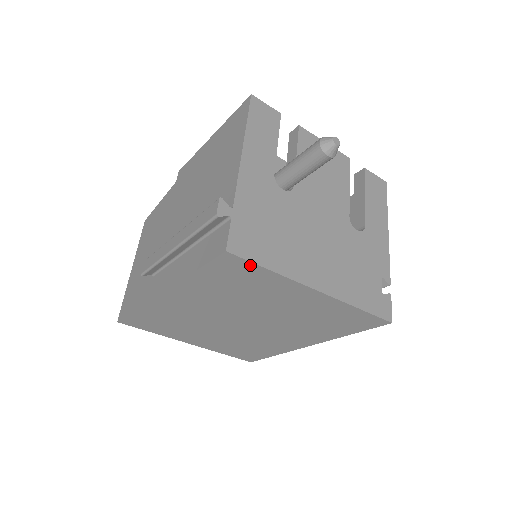
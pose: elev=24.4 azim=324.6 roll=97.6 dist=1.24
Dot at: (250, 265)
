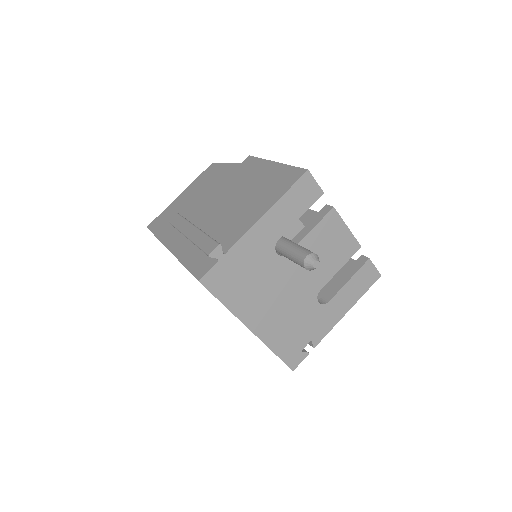
Dot at: (212, 294)
